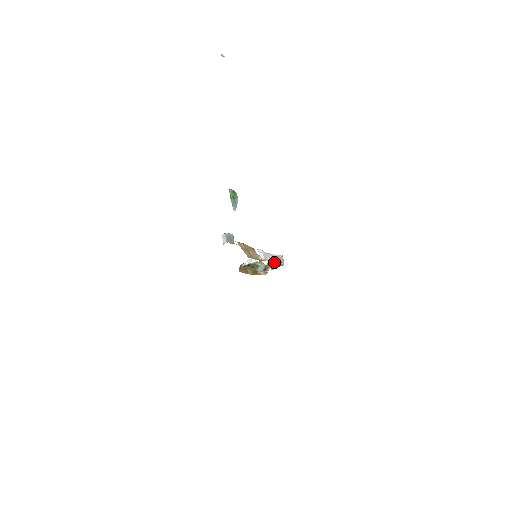
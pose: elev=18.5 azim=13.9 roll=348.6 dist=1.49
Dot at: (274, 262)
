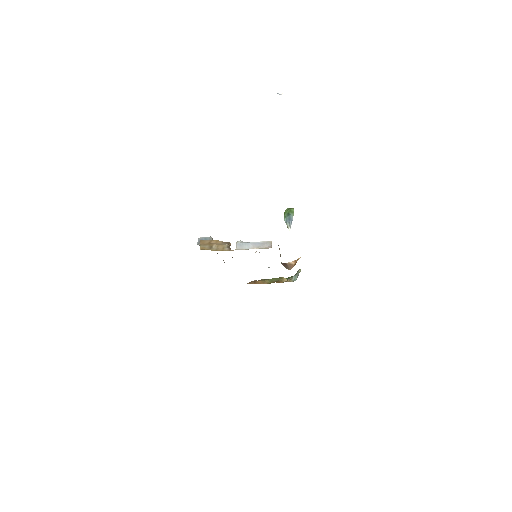
Dot at: occluded
